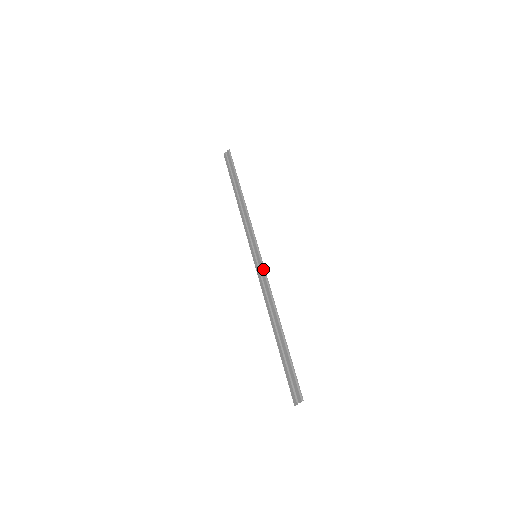
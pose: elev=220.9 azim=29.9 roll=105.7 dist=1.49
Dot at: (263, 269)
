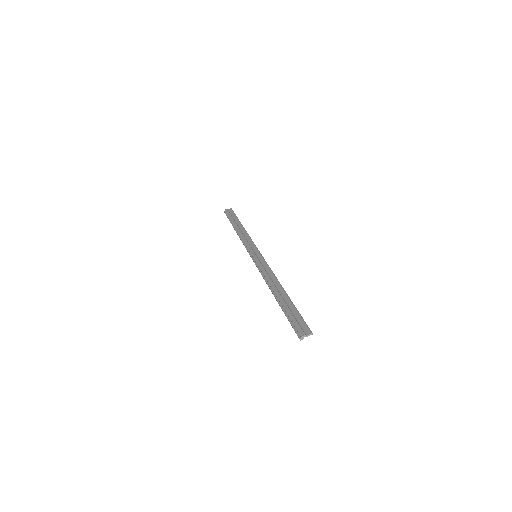
Dot at: (265, 261)
